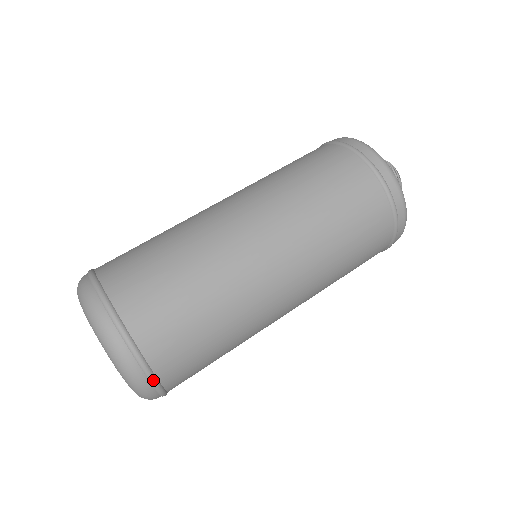
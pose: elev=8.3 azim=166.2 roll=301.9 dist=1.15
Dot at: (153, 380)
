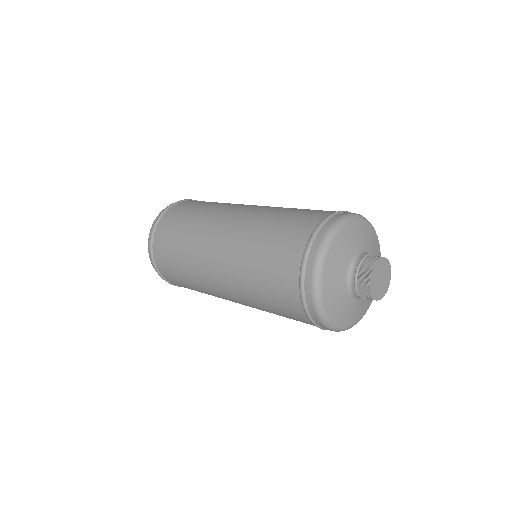
Dot at: (154, 264)
